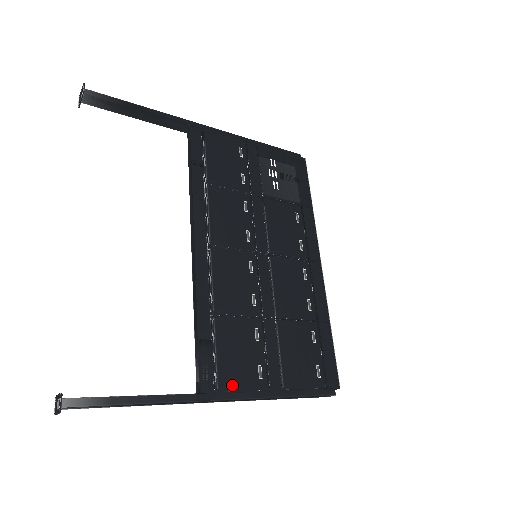
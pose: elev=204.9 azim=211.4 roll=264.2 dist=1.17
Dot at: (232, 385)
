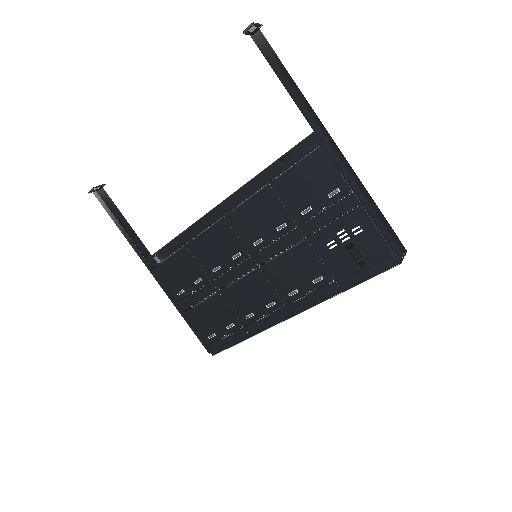
Dot at: (161, 277)
